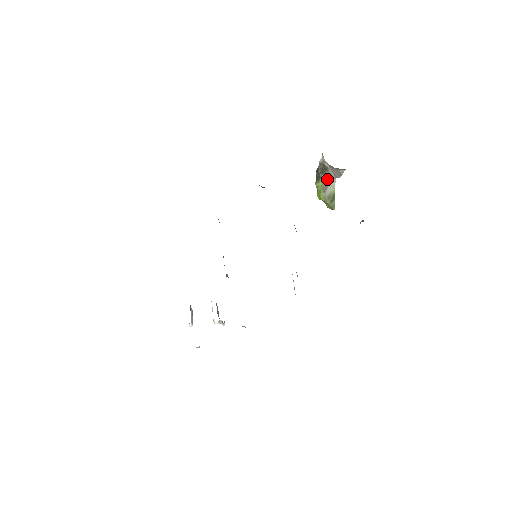
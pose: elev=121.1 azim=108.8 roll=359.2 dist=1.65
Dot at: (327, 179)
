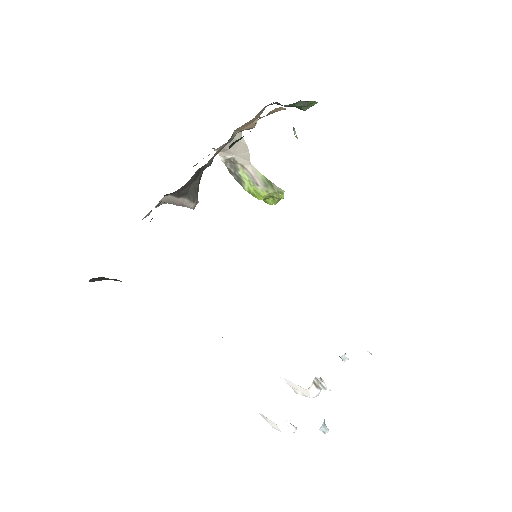
Dot at: (246, 172)
